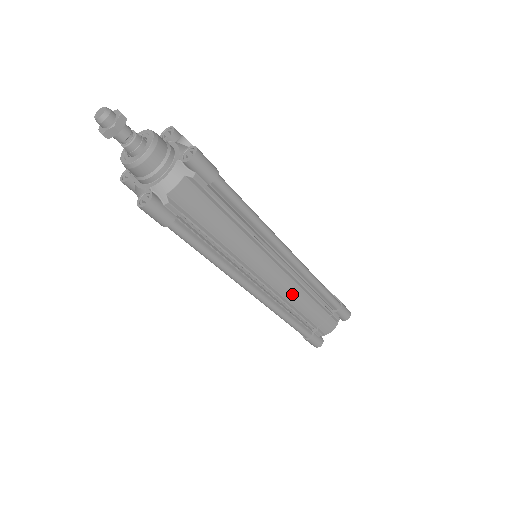
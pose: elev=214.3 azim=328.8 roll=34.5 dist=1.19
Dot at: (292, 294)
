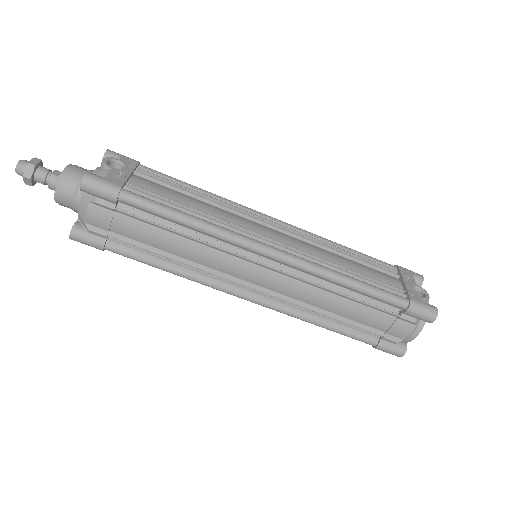
Dot at: (309, 296)
